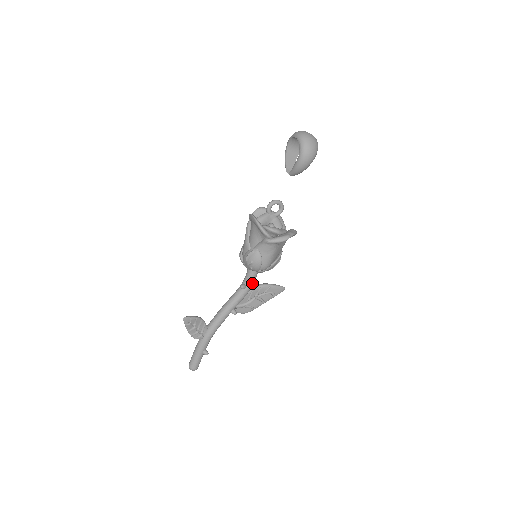
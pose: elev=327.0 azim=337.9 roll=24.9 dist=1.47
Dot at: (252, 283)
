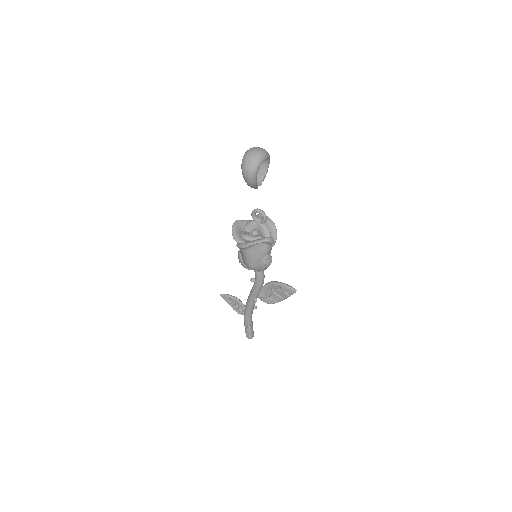
Dot at: (258, 279)
